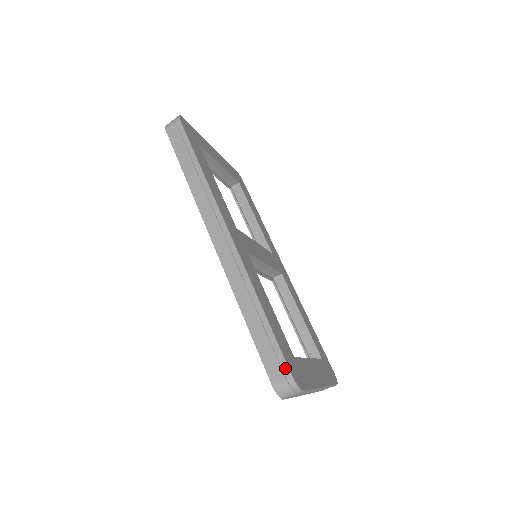
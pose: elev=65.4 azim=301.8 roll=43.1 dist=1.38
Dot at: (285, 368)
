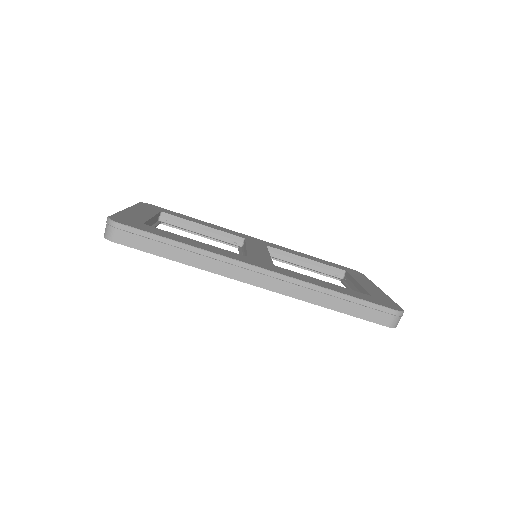
Dot at: (388, 311)
